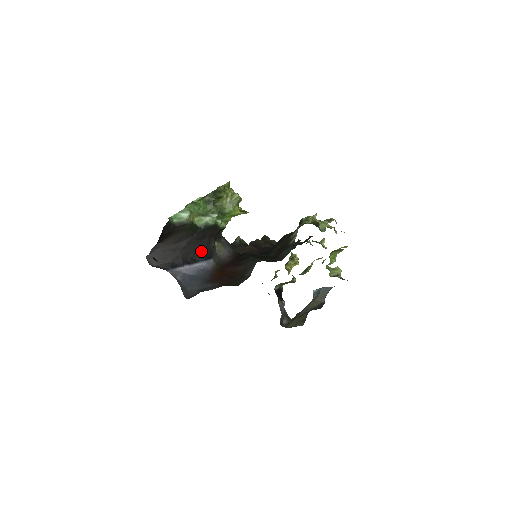
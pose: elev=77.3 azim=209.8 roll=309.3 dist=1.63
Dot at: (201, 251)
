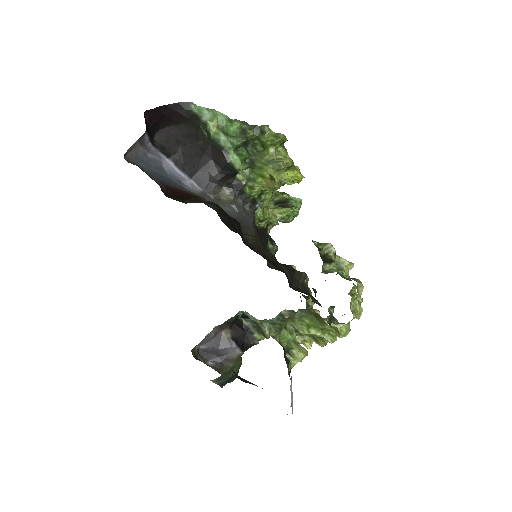
Dot at: (196, 166)
